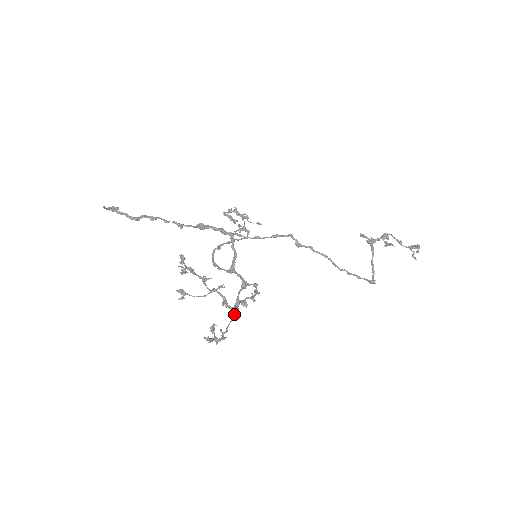
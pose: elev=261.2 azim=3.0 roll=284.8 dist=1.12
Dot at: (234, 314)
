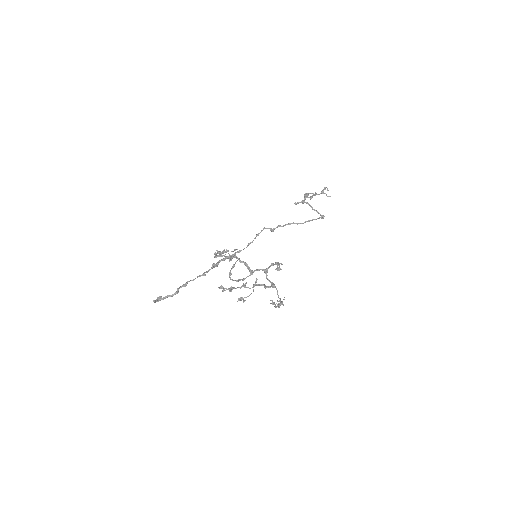
Dot at: (276, 288)
